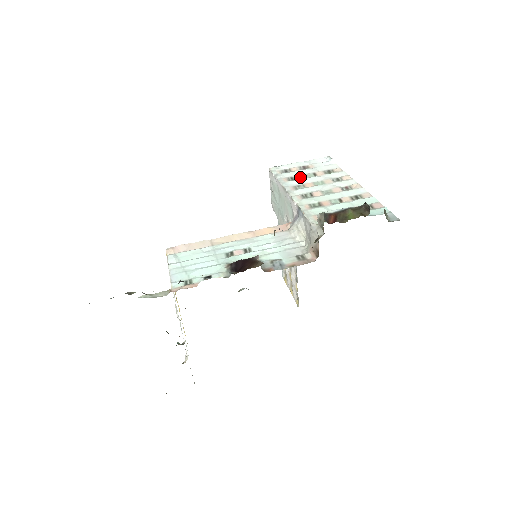
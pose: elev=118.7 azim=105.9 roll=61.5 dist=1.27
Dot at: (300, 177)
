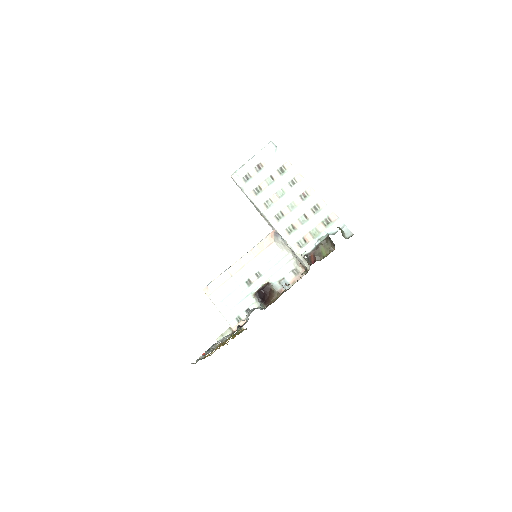
Dot at: (263, 187)
